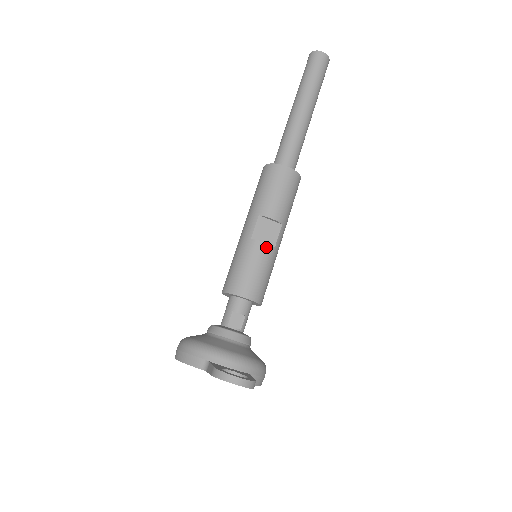
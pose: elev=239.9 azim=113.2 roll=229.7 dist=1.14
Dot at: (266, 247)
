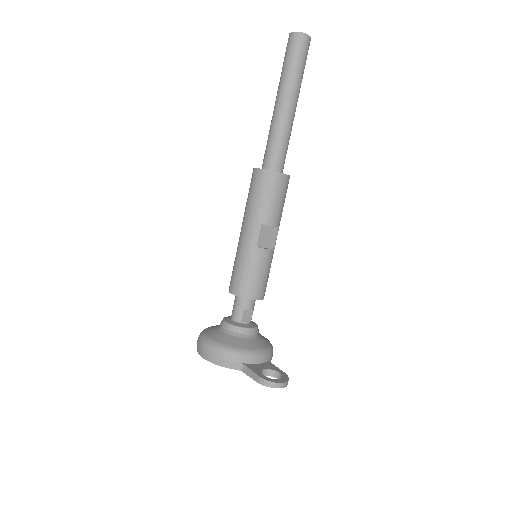
Dot at: (269, 252)
